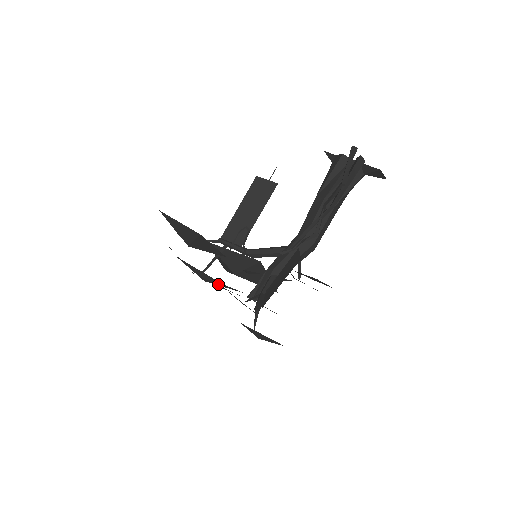
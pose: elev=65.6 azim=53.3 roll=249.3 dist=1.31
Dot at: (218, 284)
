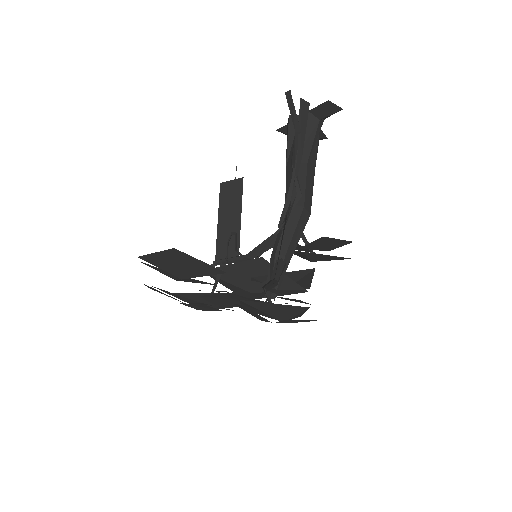
Dot at: (228, 302)
